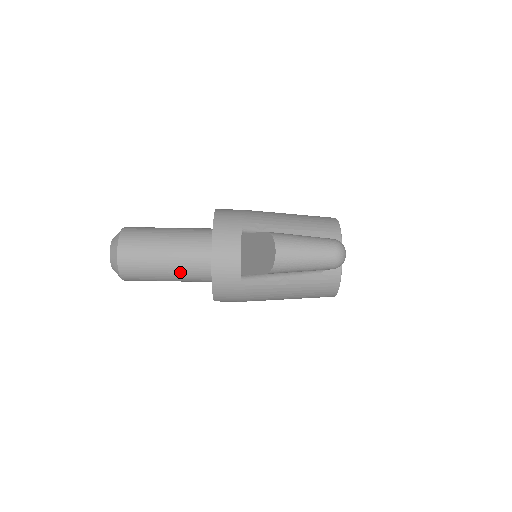
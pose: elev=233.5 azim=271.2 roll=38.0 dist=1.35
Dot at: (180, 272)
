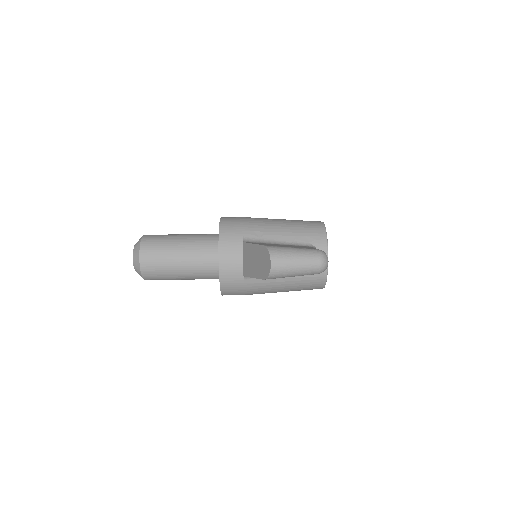
Dot at: (193, 273)
